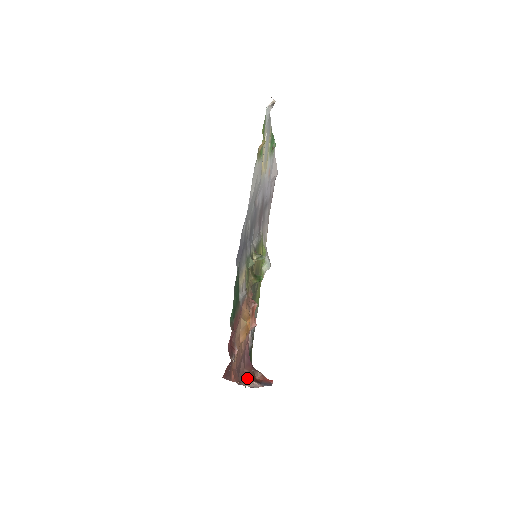
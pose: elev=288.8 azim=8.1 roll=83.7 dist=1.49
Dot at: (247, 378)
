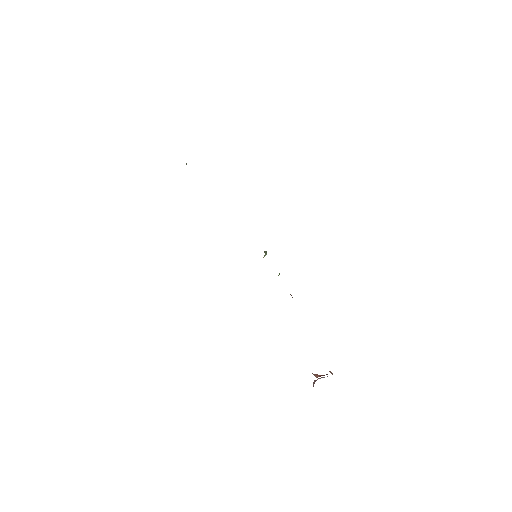
Dot at: occluded
